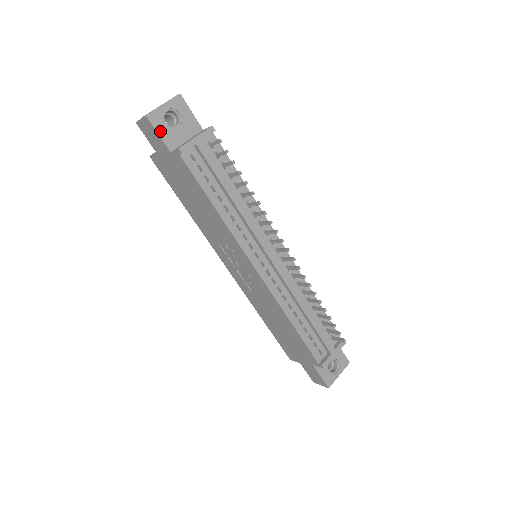
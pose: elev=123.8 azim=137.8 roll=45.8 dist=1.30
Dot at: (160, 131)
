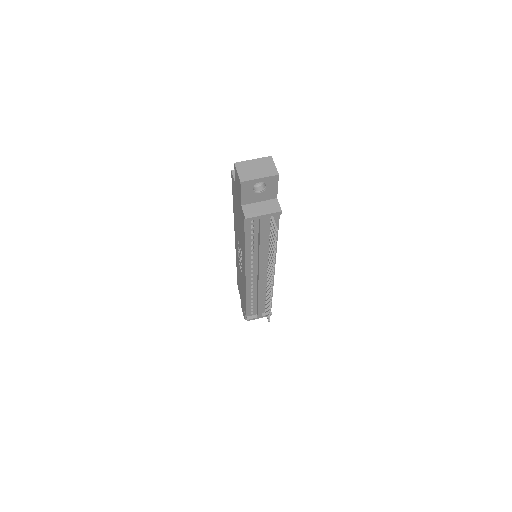
Dot at: (244, 193)
